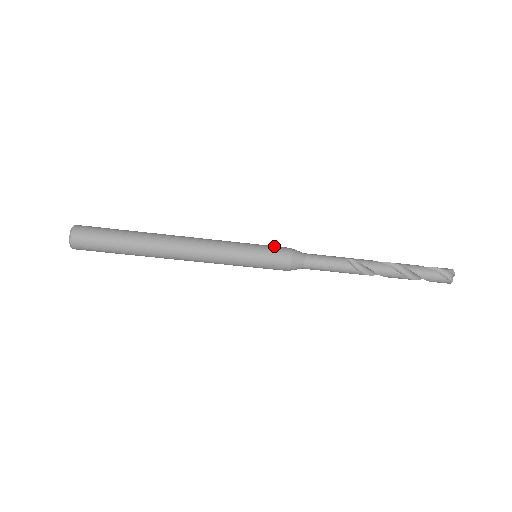
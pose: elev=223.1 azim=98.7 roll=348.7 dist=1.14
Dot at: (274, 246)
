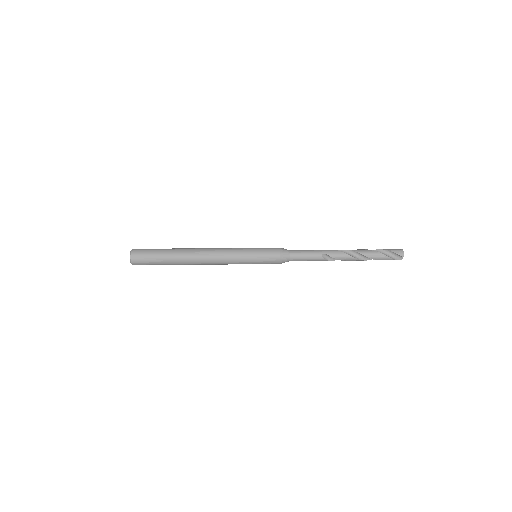
Dot at: (268, 251)
